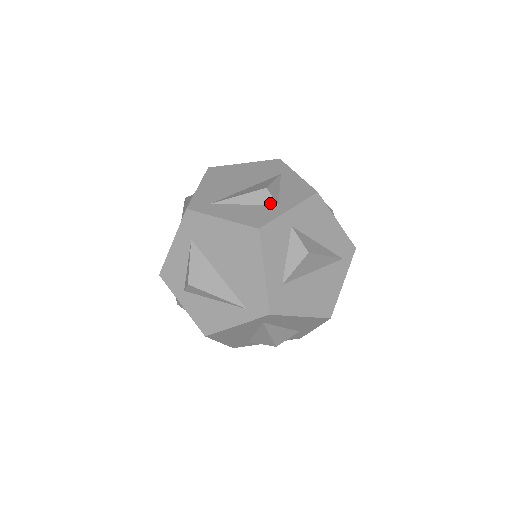
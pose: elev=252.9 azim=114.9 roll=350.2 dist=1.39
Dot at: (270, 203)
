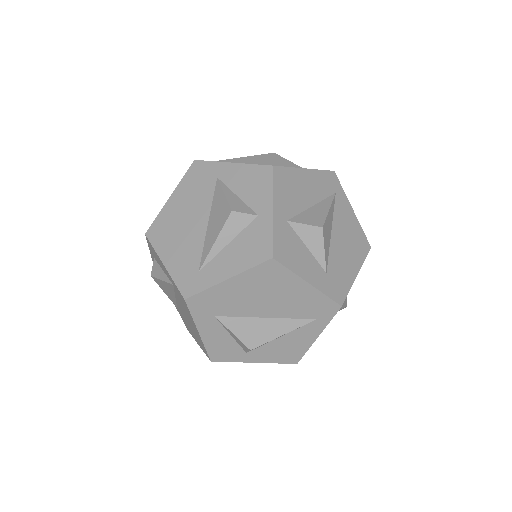
Dot at: (249, 221)
